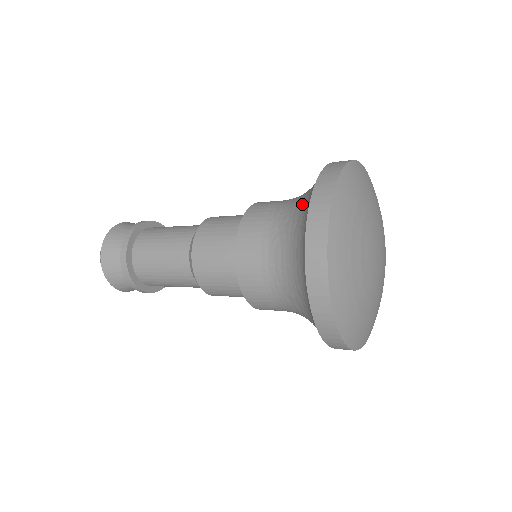
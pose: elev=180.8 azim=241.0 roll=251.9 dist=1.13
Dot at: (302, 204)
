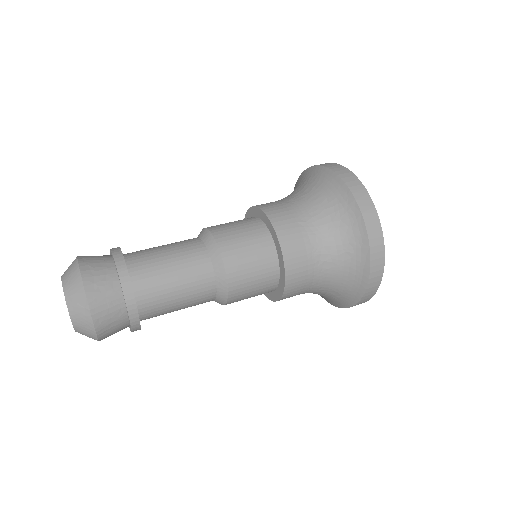
Dot at: (345, 235)
